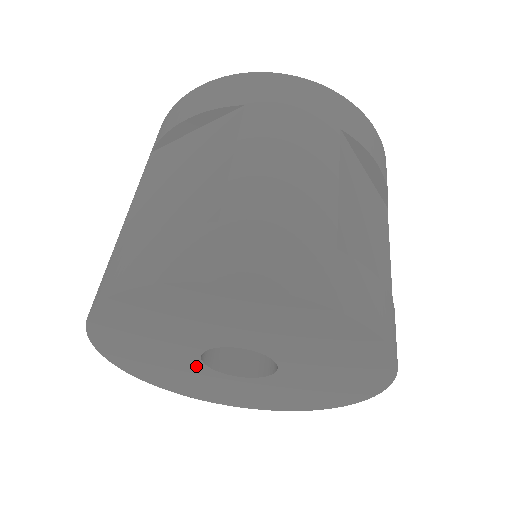
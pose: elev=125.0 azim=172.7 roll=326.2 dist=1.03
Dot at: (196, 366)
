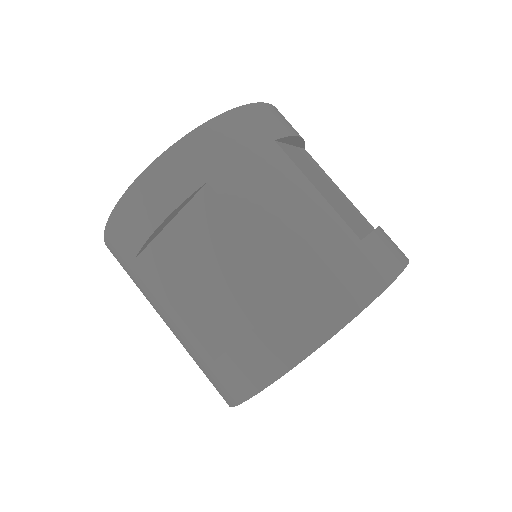
Dot at: occluded
